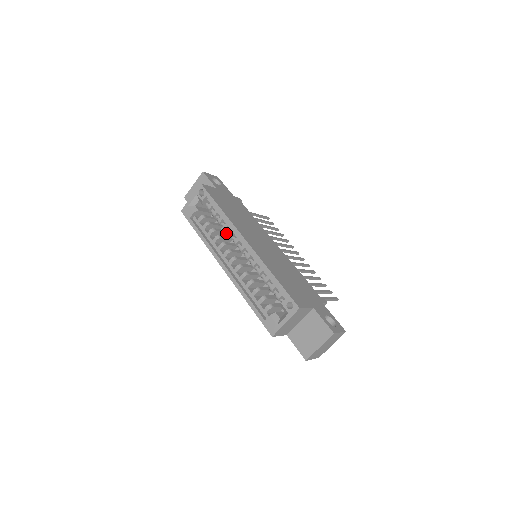
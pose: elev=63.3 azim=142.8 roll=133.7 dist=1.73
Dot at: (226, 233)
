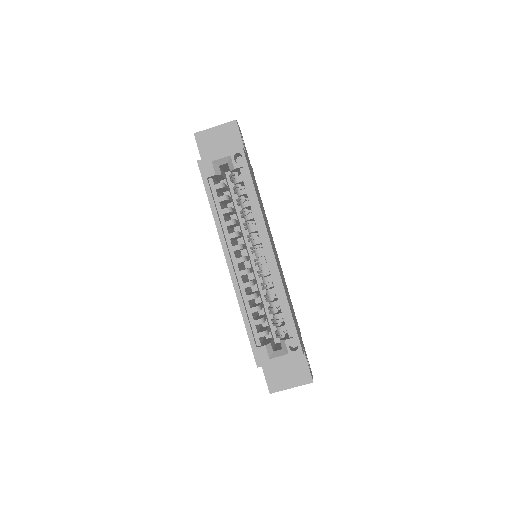
Dot at: (235, 213)
